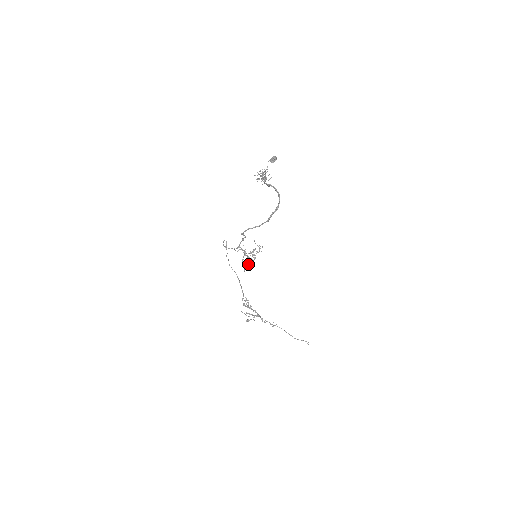
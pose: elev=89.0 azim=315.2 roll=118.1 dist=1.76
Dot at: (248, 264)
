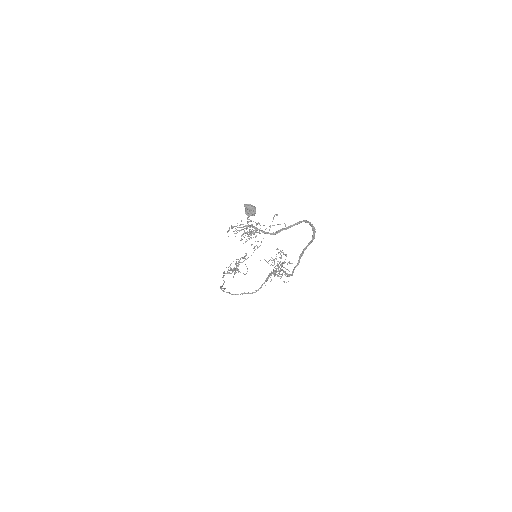
Dot at: occluded
